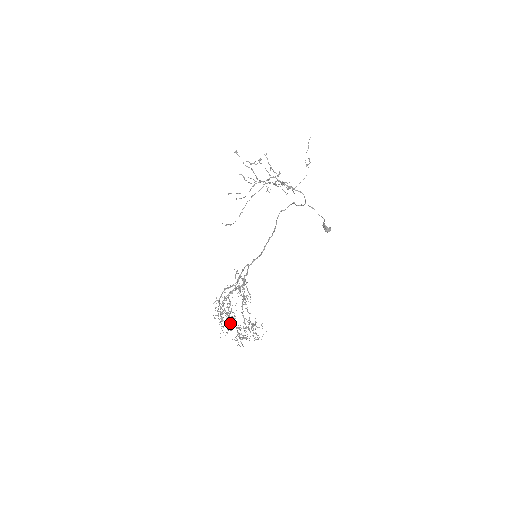
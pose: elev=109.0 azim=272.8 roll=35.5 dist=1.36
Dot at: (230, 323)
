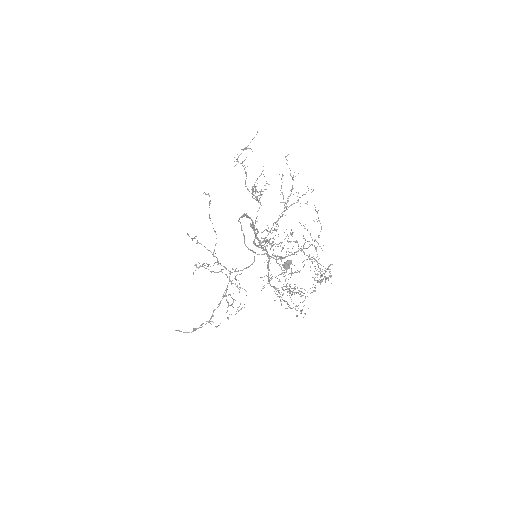
Dot at: (282, 216)
